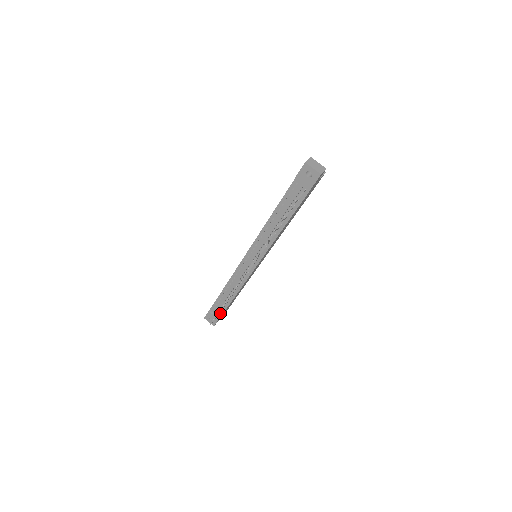
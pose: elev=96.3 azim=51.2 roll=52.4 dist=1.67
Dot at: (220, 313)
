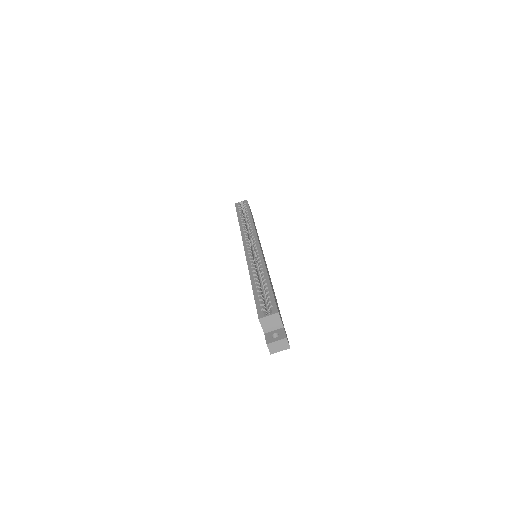
Dot at: occluded
